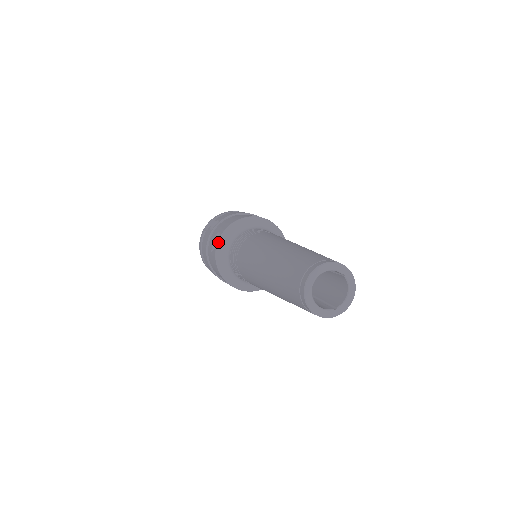
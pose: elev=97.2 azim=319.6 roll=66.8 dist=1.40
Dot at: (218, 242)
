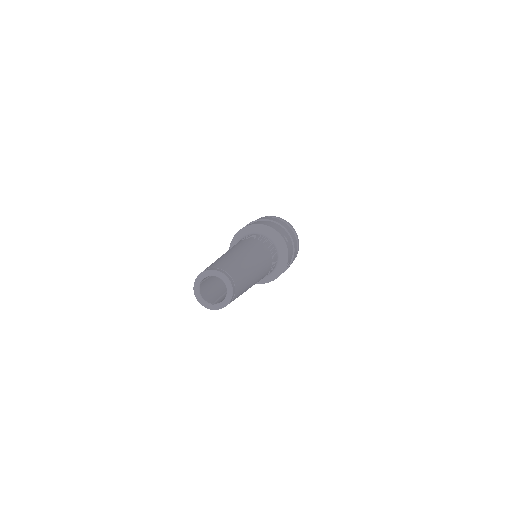
Dot at: (235, 235)
